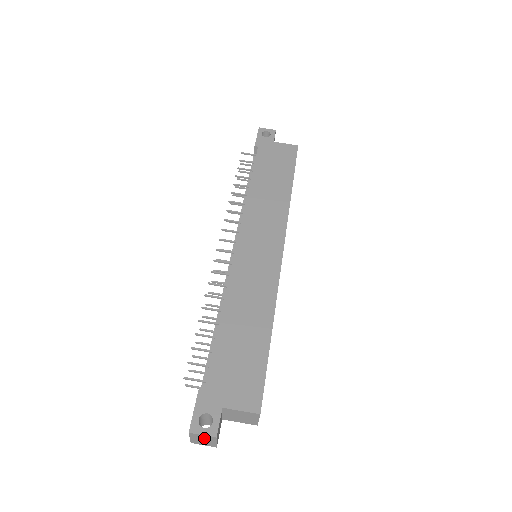
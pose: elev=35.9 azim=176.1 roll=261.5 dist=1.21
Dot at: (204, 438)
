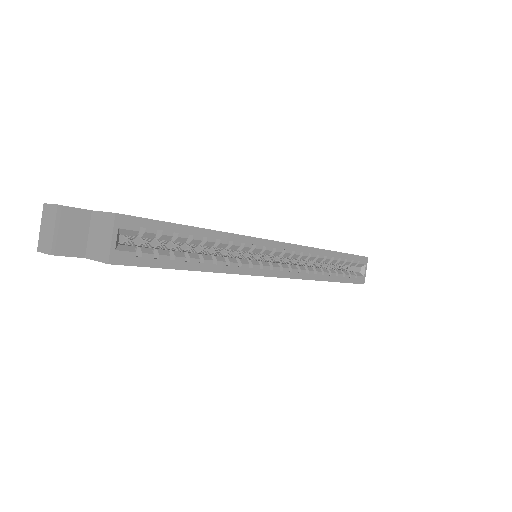
Dot at: (49, 218)
